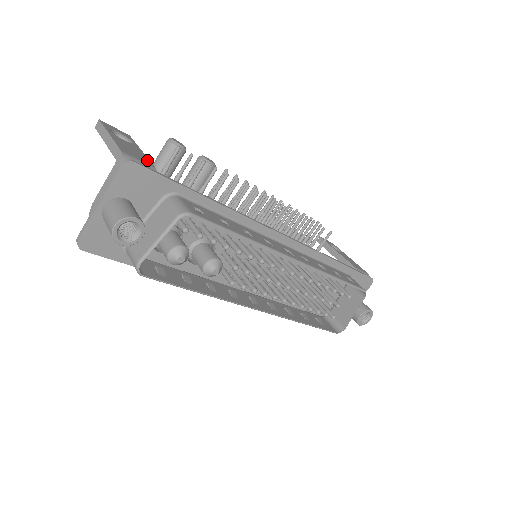
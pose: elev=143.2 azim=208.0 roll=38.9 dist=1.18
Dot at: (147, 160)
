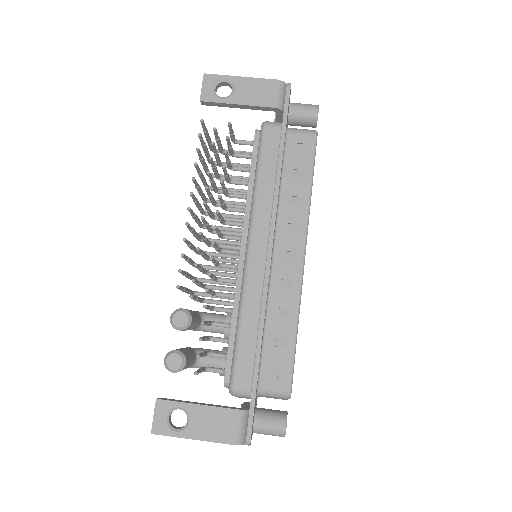
Dot at: (225, 412)
